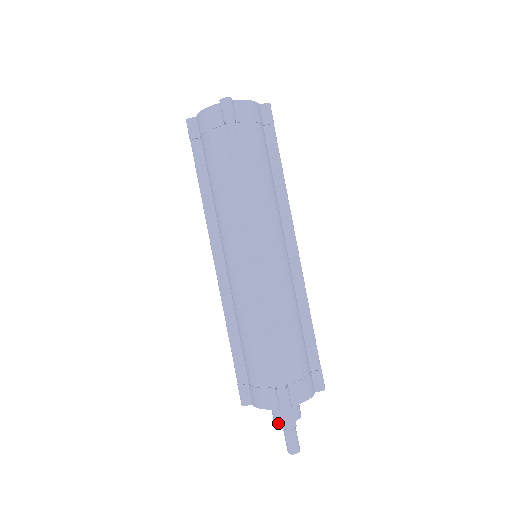
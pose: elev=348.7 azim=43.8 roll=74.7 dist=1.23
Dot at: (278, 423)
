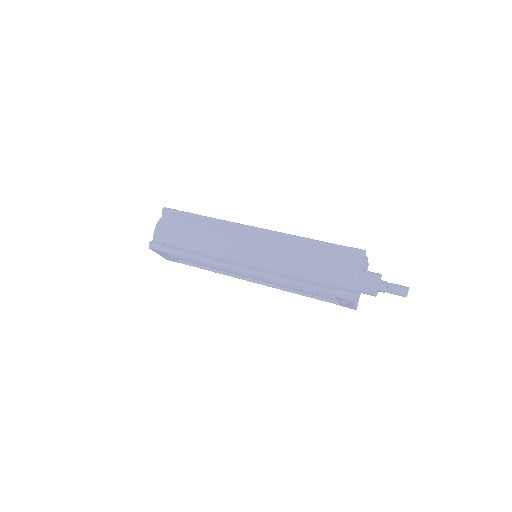
Dot at: (378, 282)
